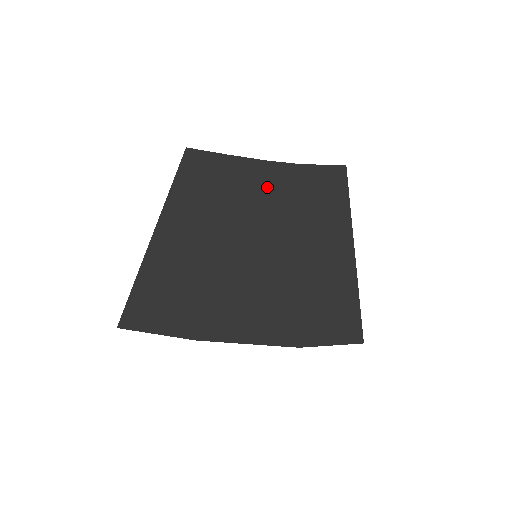
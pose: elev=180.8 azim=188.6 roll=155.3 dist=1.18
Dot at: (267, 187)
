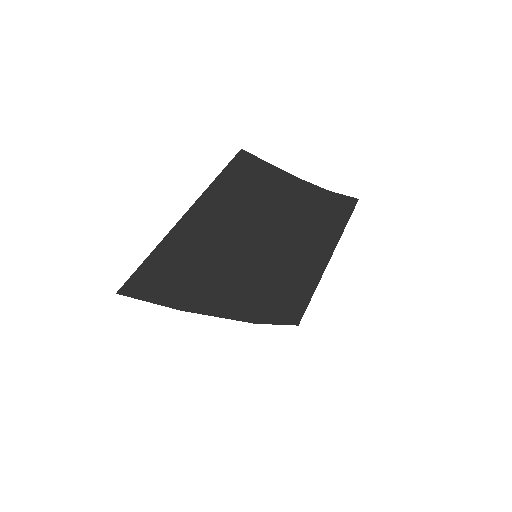
Dot at: (292, 203)
